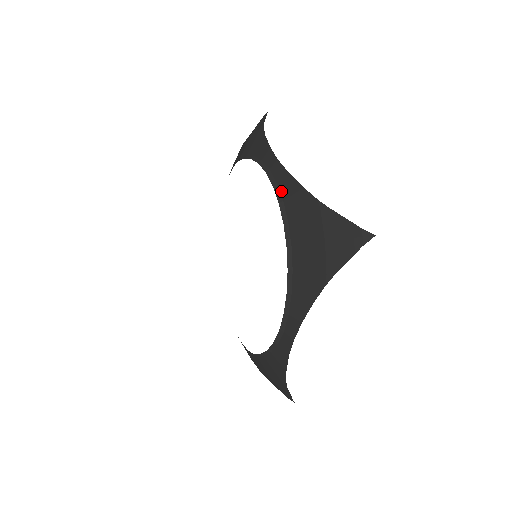
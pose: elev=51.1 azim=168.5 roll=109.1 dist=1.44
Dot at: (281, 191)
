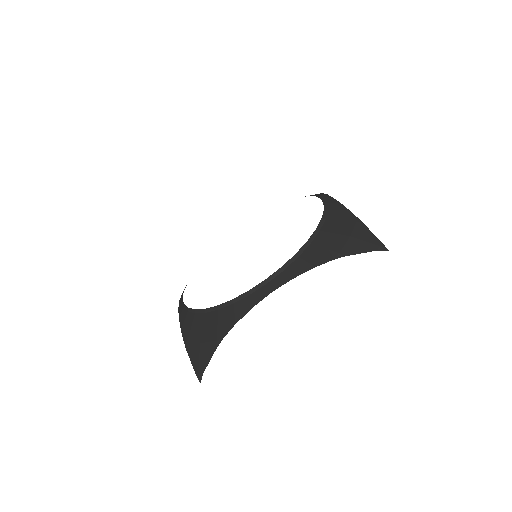
Dot at: (329, 206)
